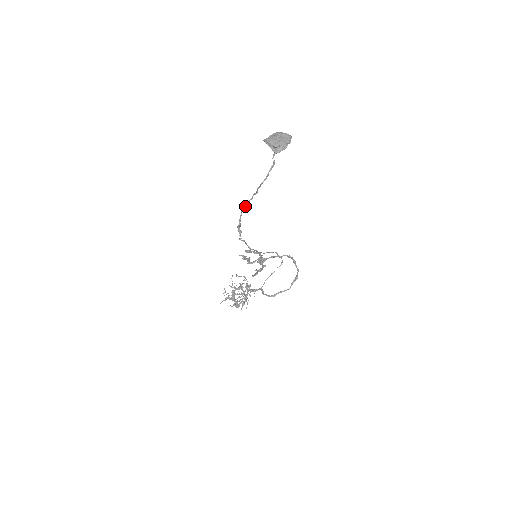
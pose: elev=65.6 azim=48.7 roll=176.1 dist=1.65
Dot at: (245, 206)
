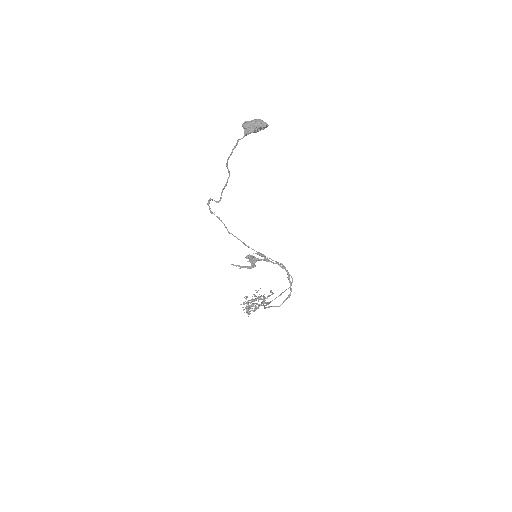
Dot at: (225, 185)
